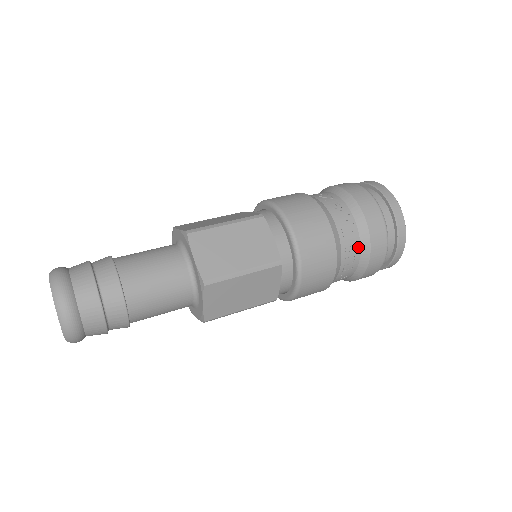
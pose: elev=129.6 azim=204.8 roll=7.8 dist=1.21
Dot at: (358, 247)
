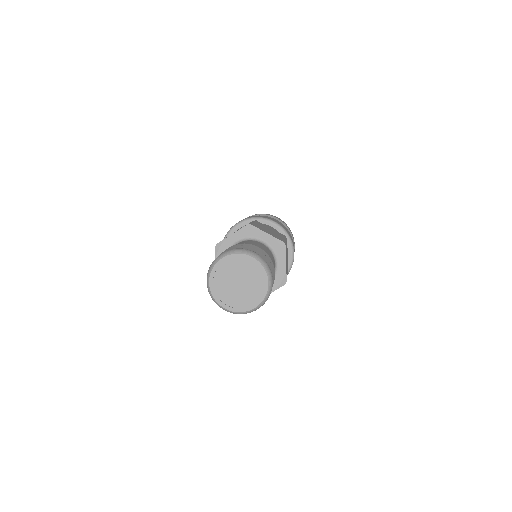
Dot at: occluded
